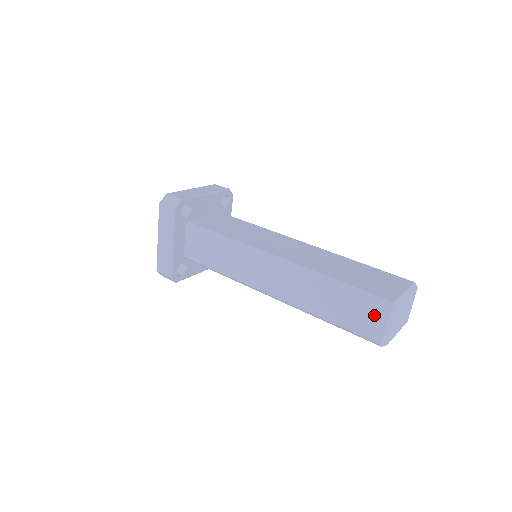
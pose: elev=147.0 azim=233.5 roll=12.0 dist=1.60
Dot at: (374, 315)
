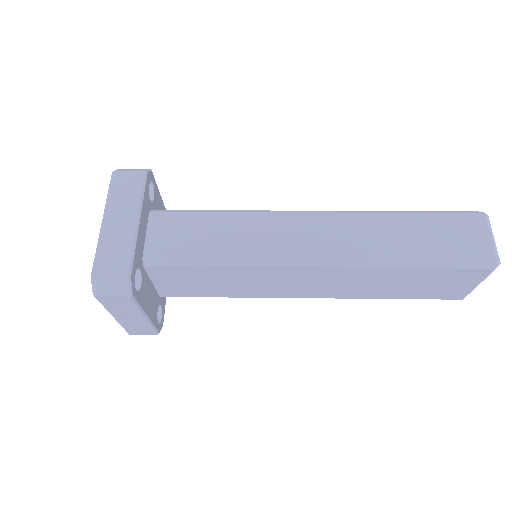
Dot at: (471, 228)
